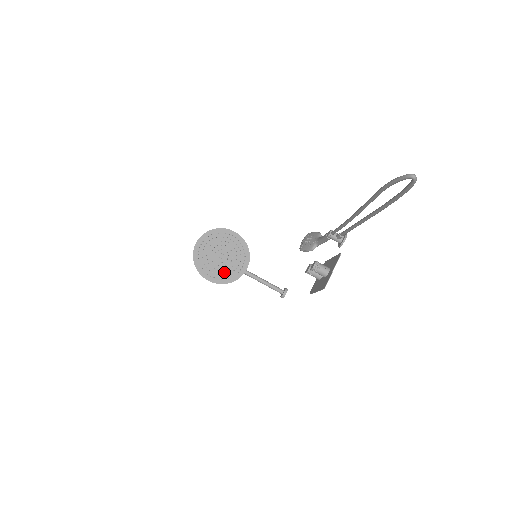
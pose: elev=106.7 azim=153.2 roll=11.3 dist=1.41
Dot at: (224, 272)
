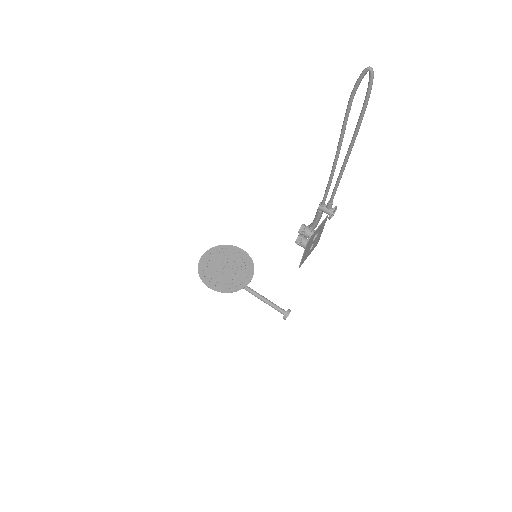
Dot at: (226, 282)
